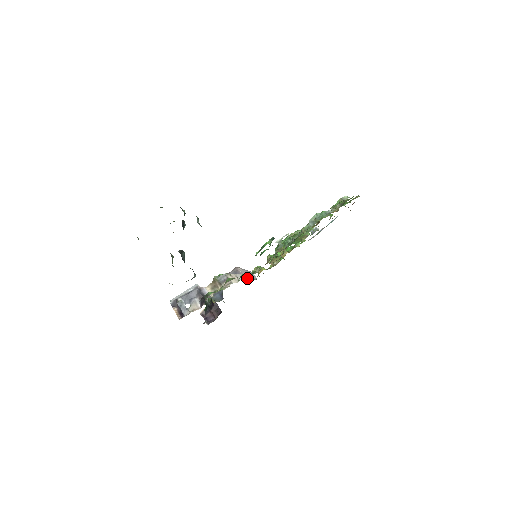
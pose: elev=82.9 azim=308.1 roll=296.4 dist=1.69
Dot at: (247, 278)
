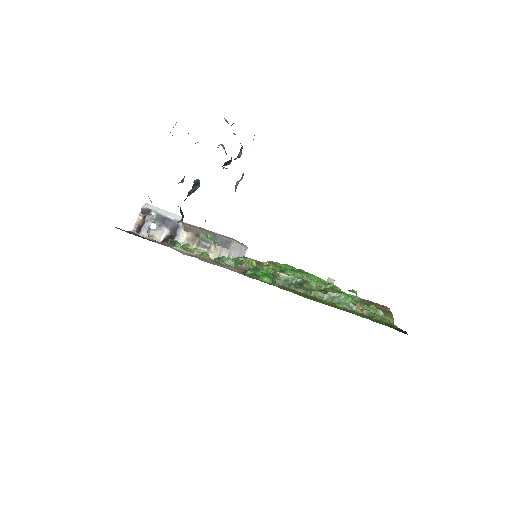
Dot at: (231, 256)
